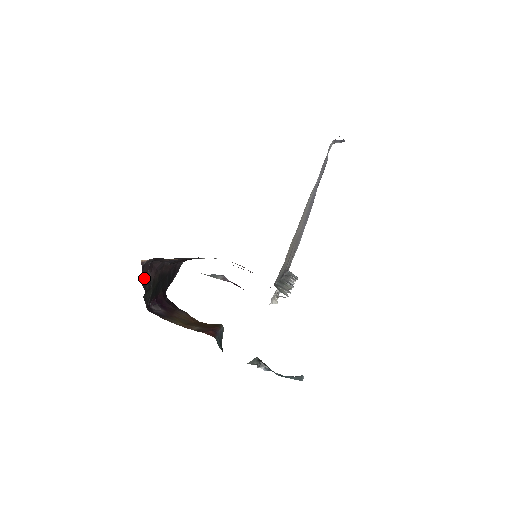
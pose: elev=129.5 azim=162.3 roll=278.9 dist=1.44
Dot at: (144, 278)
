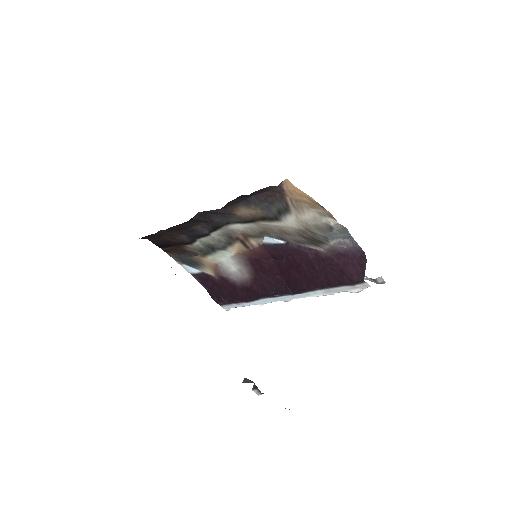
Dot at: occluded
